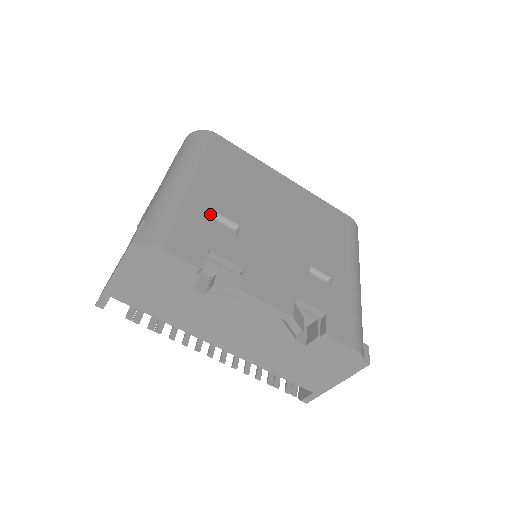
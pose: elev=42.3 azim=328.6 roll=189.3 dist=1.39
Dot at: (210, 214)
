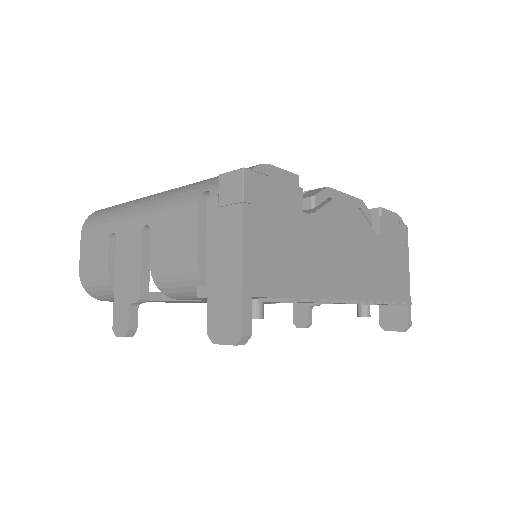
Dot at: occluded
